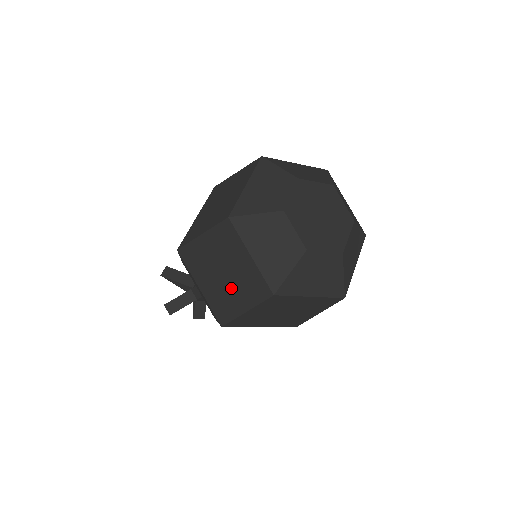
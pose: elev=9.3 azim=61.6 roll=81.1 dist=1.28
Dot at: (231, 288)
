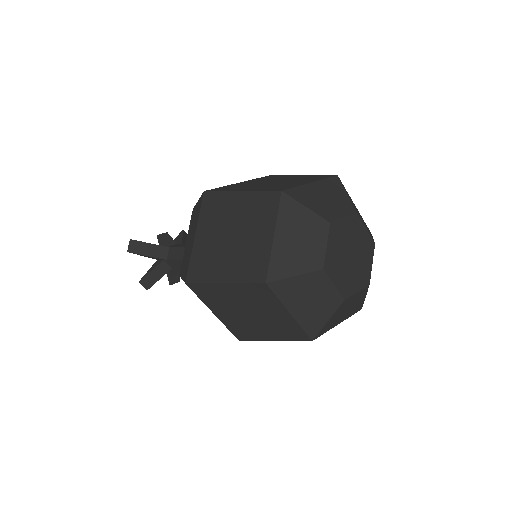
Dot at: (258, 324)
